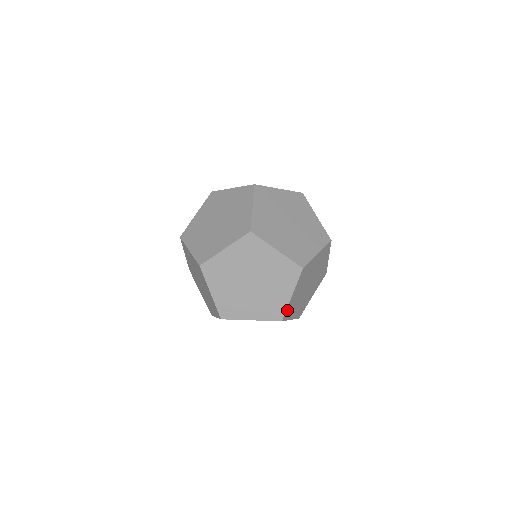
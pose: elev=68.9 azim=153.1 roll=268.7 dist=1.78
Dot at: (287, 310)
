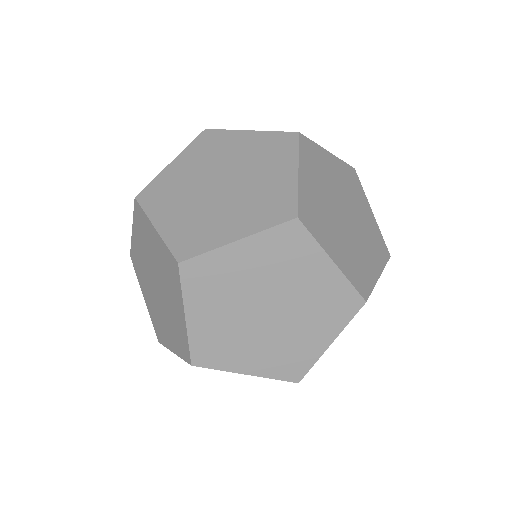
Dot at: (354, 282)
